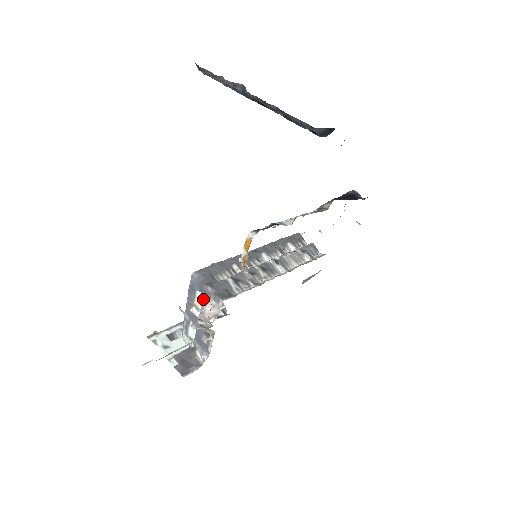
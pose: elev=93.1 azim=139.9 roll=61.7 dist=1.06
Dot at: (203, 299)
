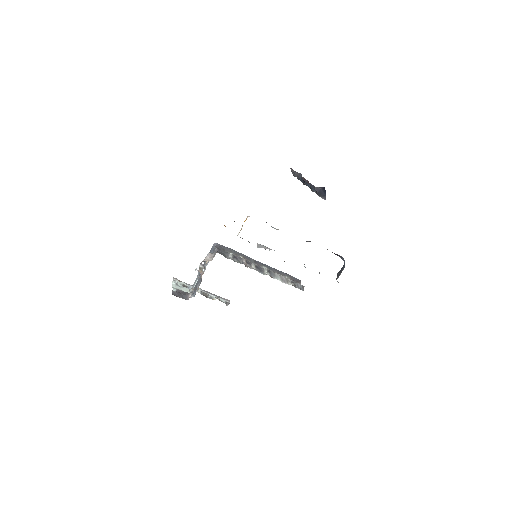
Dot at: occluded
